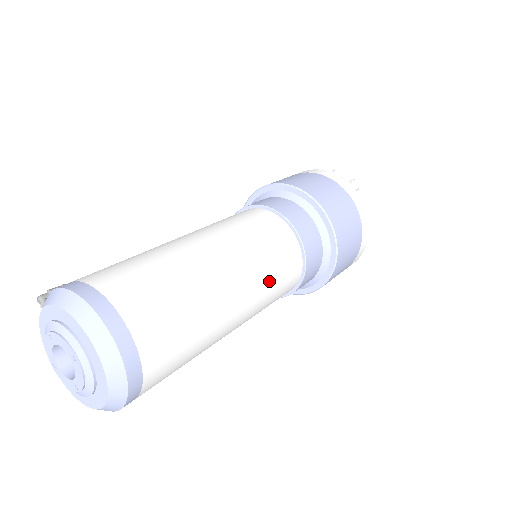
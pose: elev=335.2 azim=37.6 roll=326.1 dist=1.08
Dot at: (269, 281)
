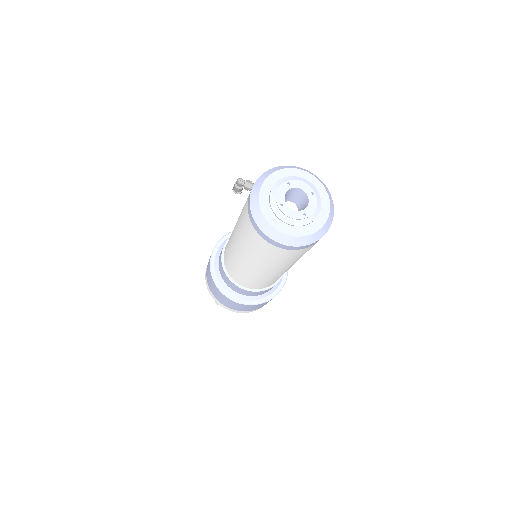
Dot at: occluded
